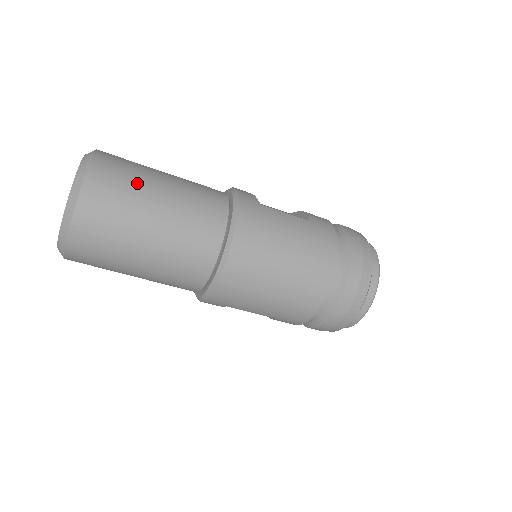
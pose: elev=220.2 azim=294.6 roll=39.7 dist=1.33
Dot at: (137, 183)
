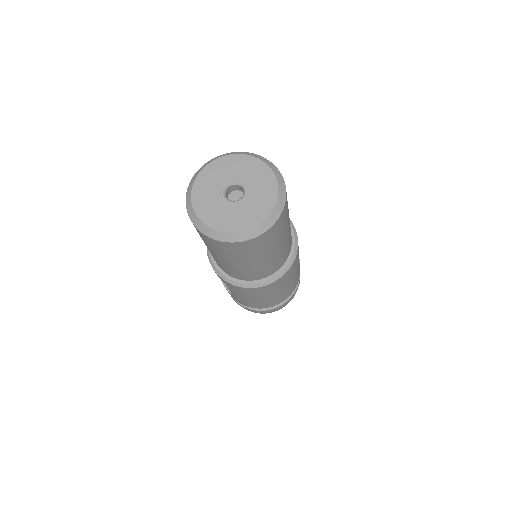
Dot at: (285, 228)
